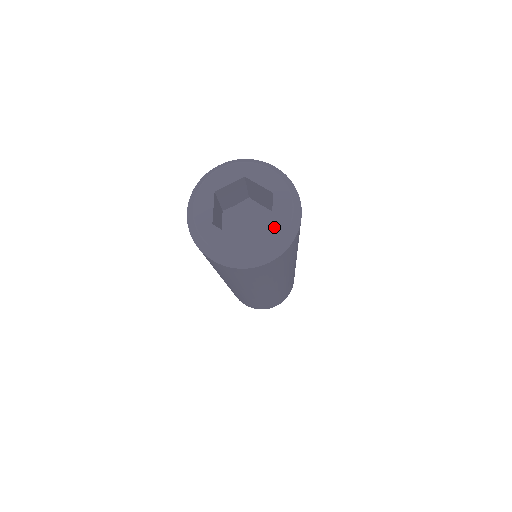
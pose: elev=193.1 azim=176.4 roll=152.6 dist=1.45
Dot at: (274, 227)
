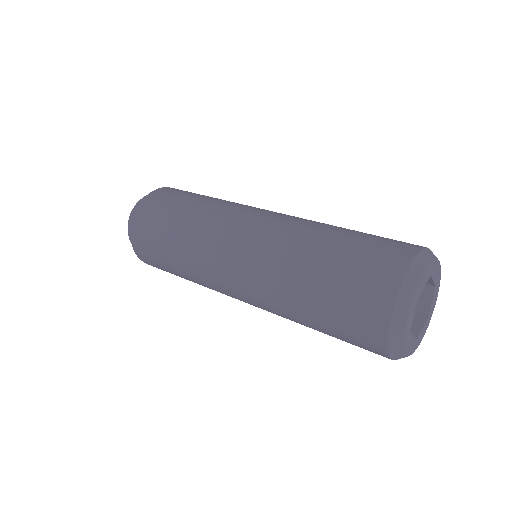
Dot at: (437, 285)
